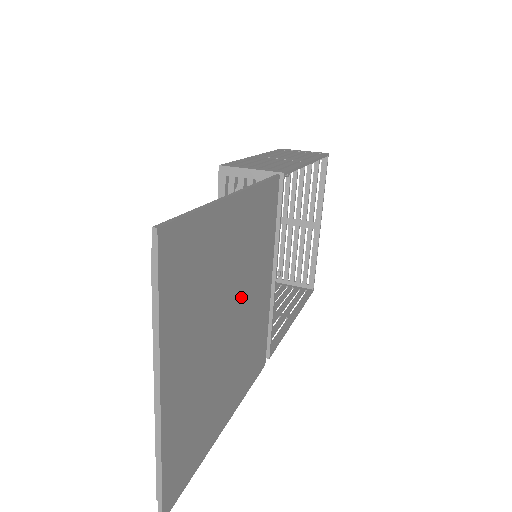
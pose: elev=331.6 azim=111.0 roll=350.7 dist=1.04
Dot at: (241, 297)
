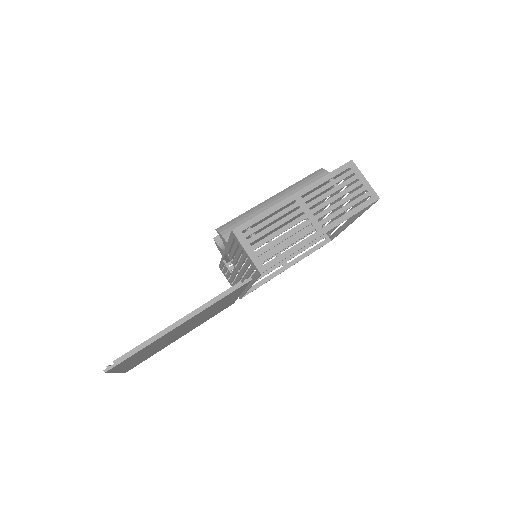
Dot at: (195, 322)
